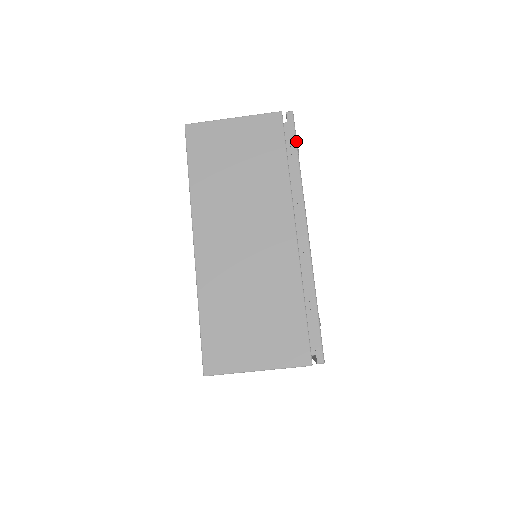
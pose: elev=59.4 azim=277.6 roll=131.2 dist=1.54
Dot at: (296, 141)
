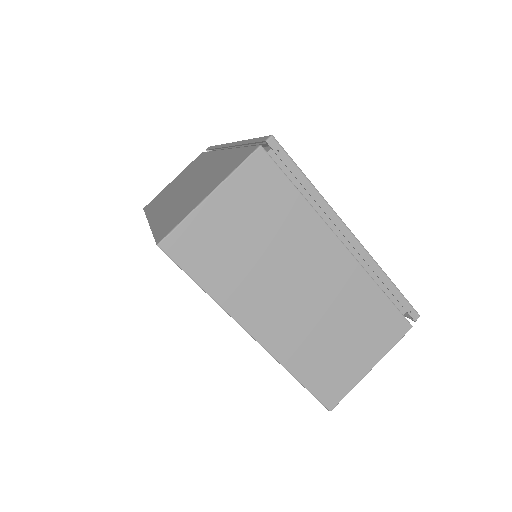
Dot at: occluded
